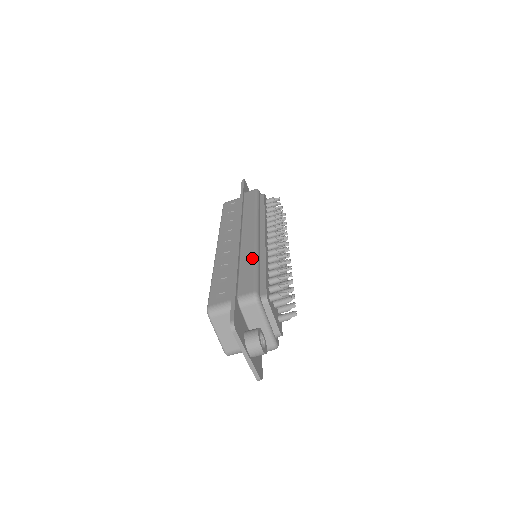
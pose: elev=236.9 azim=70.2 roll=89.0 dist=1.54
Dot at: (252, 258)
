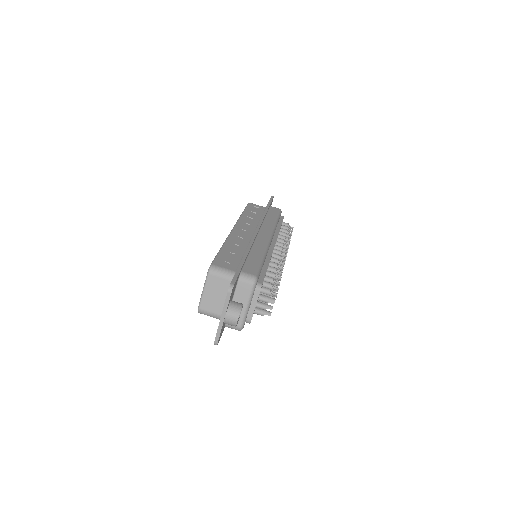
Dot at: (262, 253)
